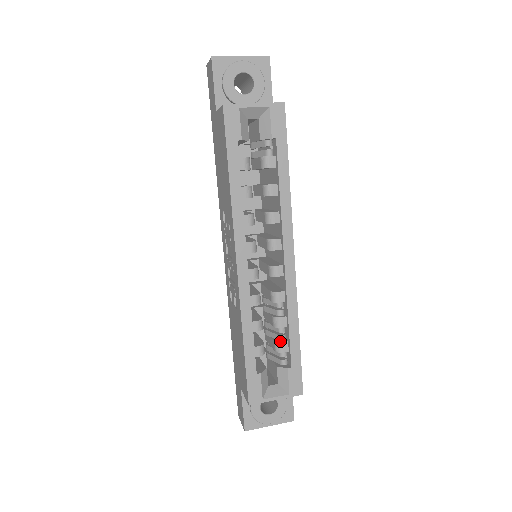
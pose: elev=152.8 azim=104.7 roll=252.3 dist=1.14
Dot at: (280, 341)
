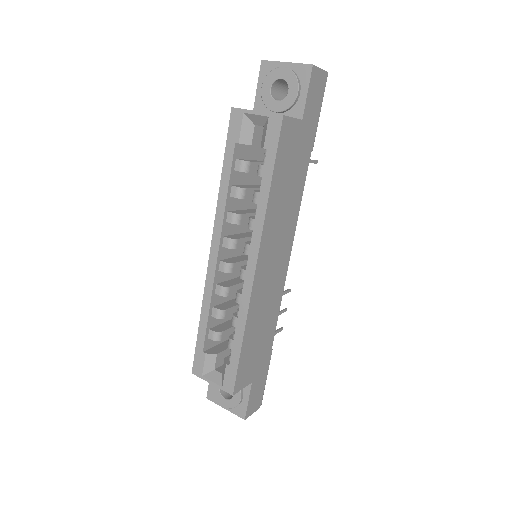
Dot at: (232, 338)
